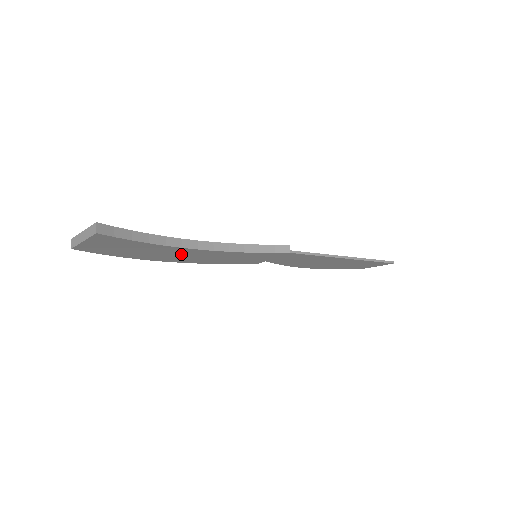
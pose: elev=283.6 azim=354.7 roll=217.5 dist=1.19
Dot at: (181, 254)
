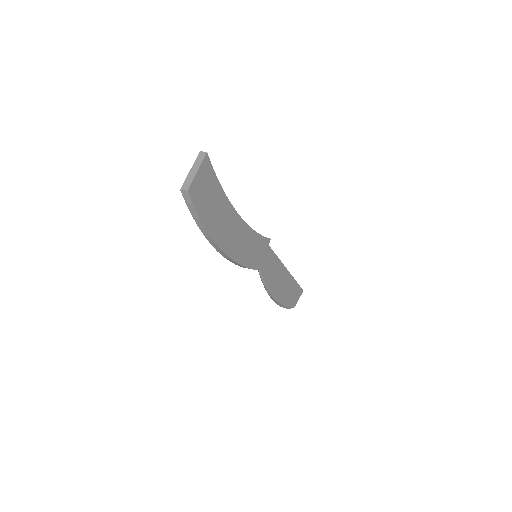
Dot at: (231, 228)
